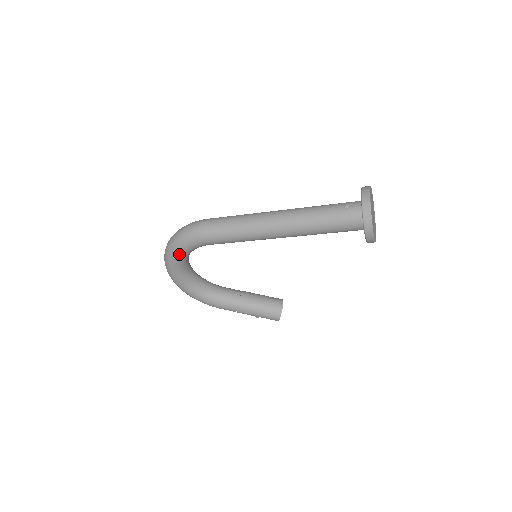
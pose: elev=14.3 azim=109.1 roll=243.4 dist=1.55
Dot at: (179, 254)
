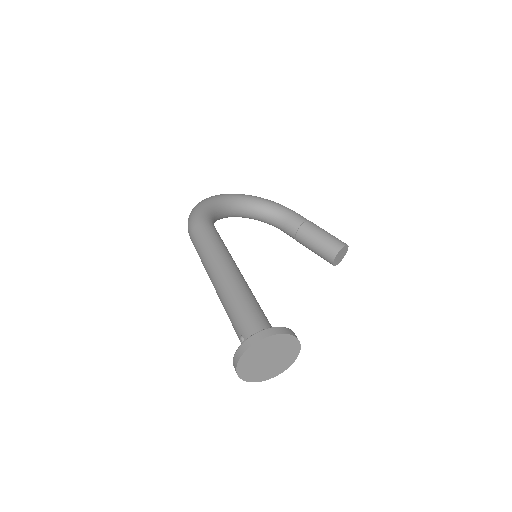
Dot at: occluded
